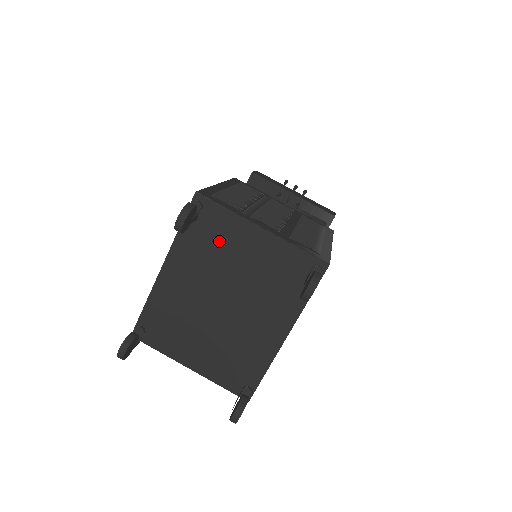
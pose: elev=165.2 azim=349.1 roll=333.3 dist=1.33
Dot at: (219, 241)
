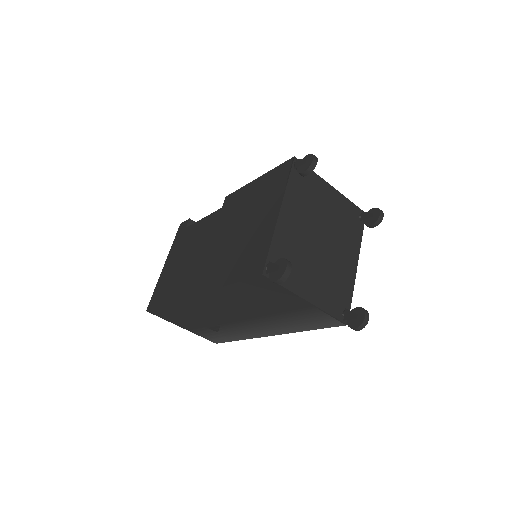
Dot at: (312, 193)
